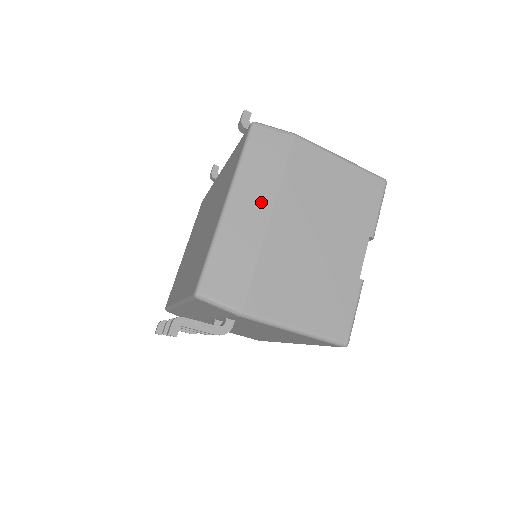
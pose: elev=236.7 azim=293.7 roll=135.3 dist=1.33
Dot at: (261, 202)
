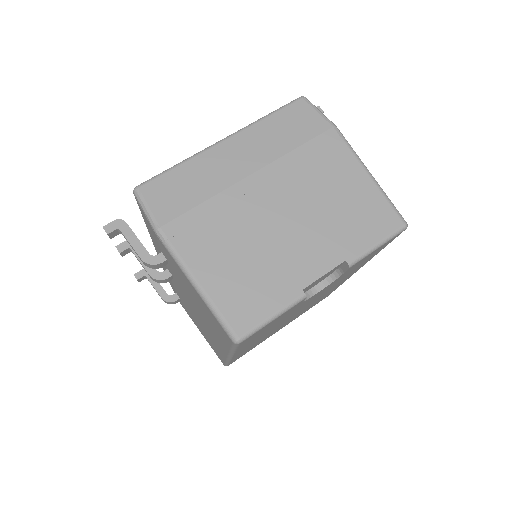
Dot at: (255, 156)
